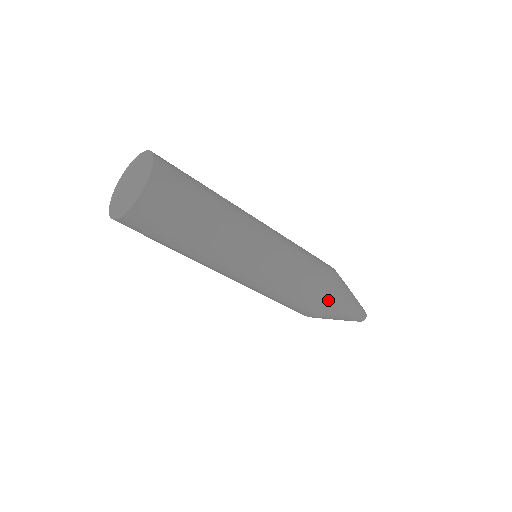
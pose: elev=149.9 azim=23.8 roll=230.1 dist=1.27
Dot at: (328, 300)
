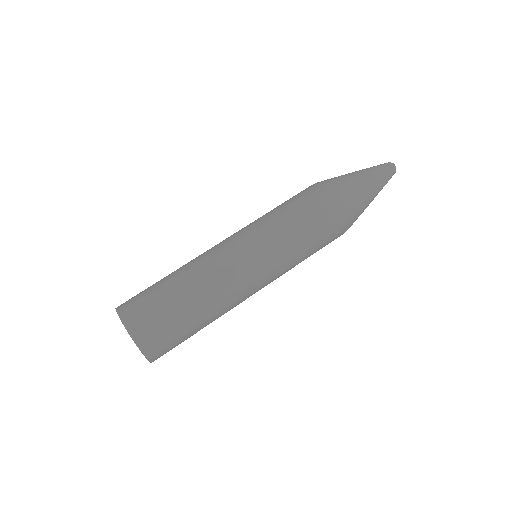
Dot at: (341, 228)
